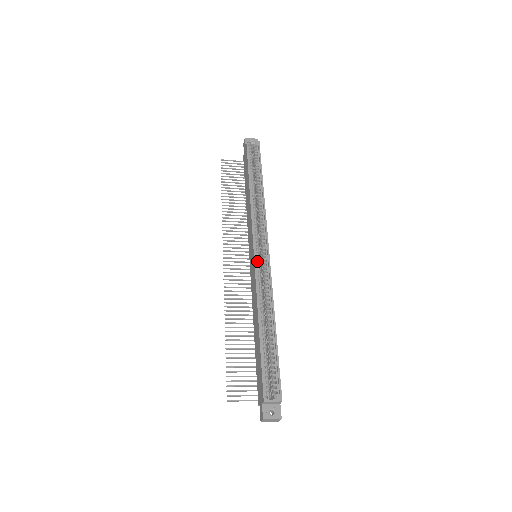
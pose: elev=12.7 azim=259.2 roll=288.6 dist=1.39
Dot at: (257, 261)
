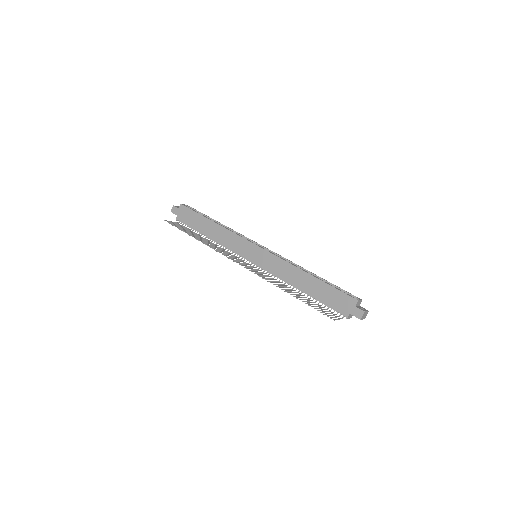
Dot at: (265, 254)
